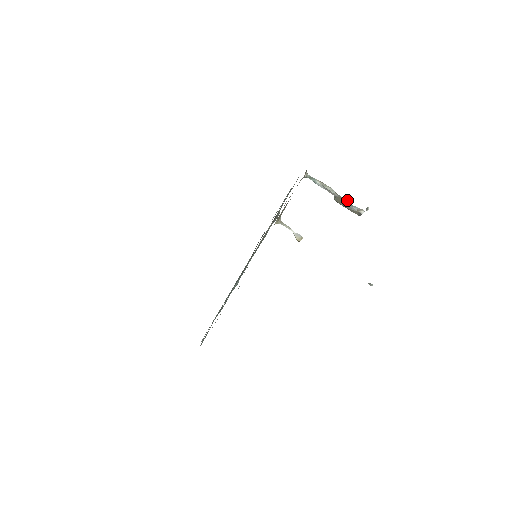
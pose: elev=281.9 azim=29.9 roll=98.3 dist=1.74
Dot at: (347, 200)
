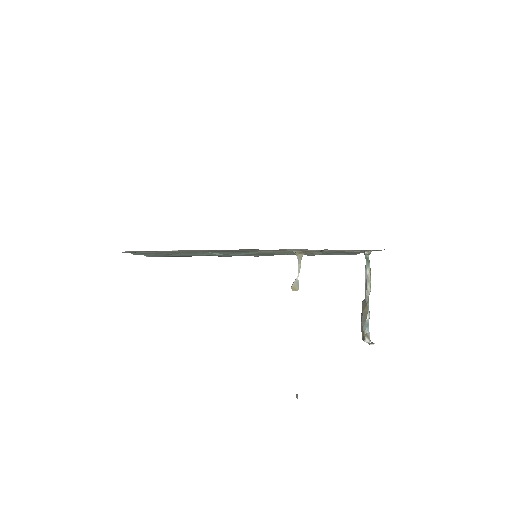
Dot at: (369, 315)
